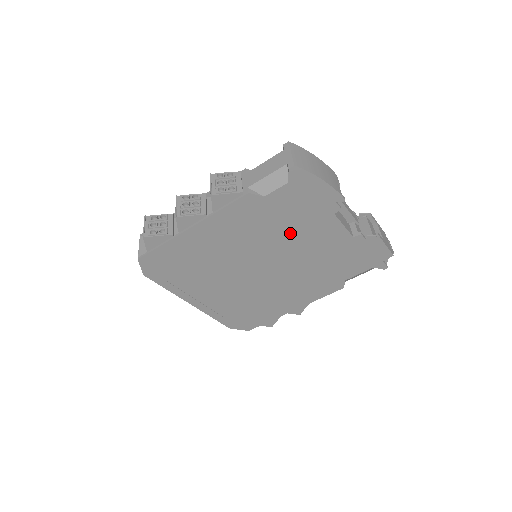
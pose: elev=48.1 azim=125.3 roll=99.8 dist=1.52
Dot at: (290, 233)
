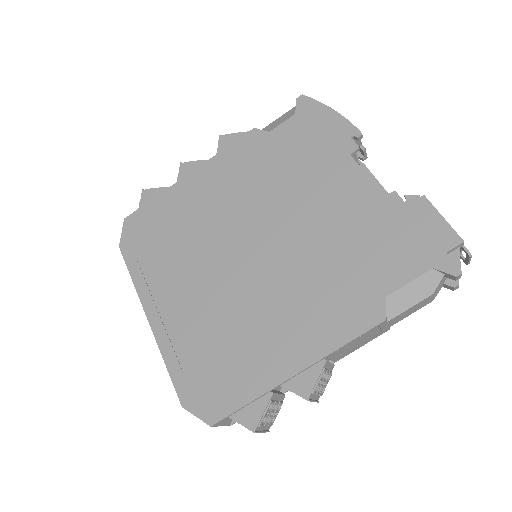
Dot at: (295, 185)
